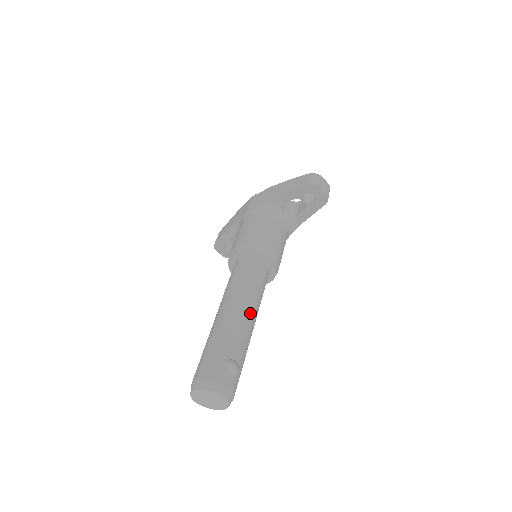
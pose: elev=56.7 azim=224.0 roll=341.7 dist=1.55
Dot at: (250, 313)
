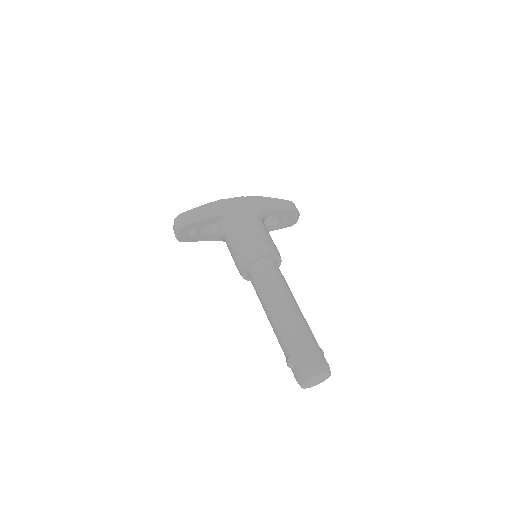
Dot at: occluded
